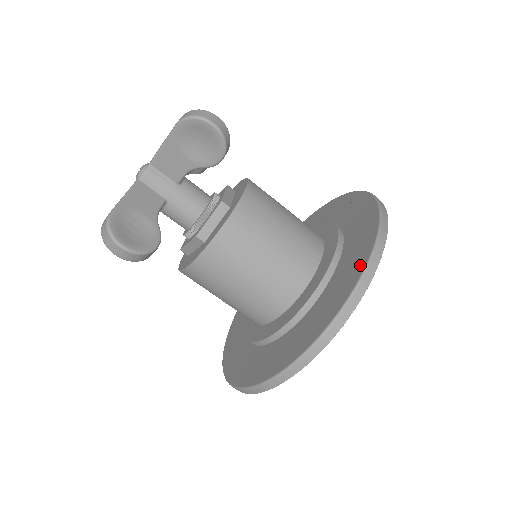
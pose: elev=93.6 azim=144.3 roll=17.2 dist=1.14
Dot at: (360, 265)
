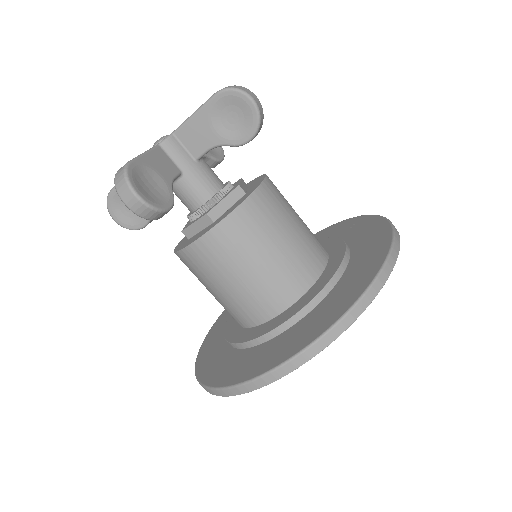
Dot at: (375, 265)
